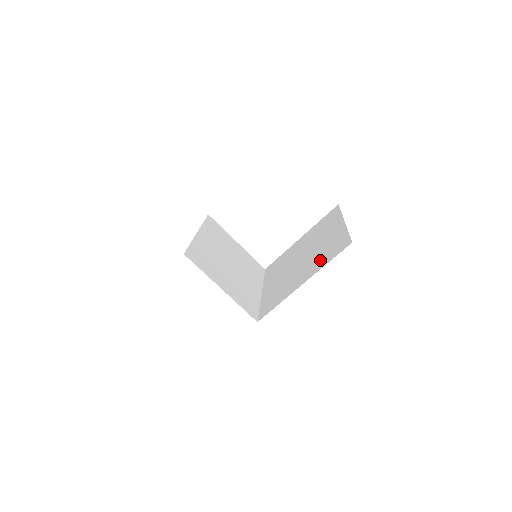
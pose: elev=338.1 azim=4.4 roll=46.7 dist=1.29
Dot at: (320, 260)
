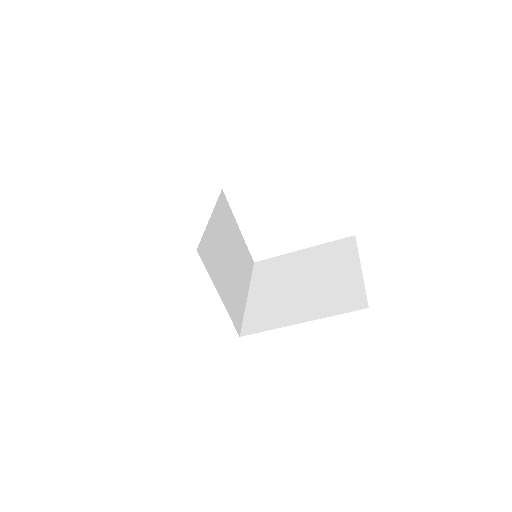
Dot at: (326, 304)
